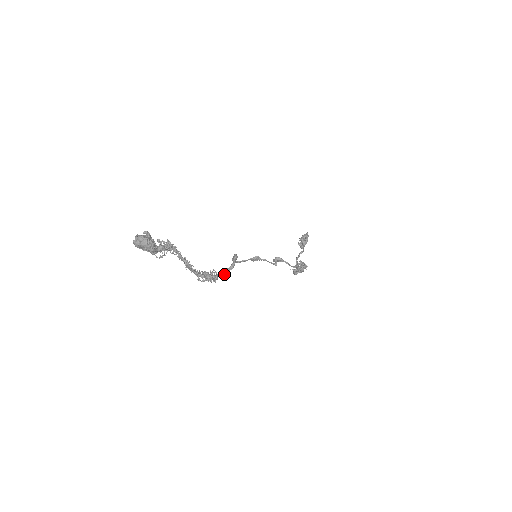
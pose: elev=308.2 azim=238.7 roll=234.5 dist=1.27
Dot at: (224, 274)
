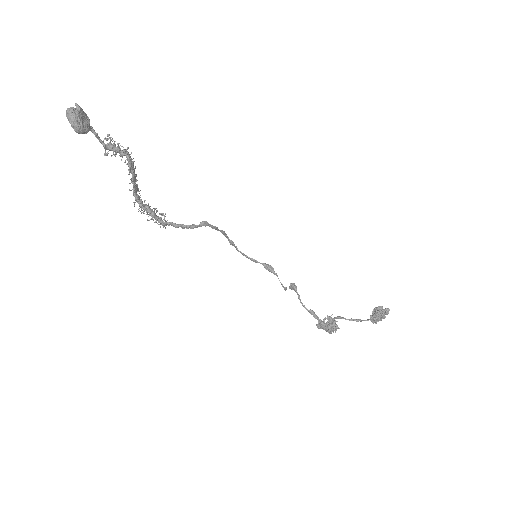
Dot at: (176, 227)
